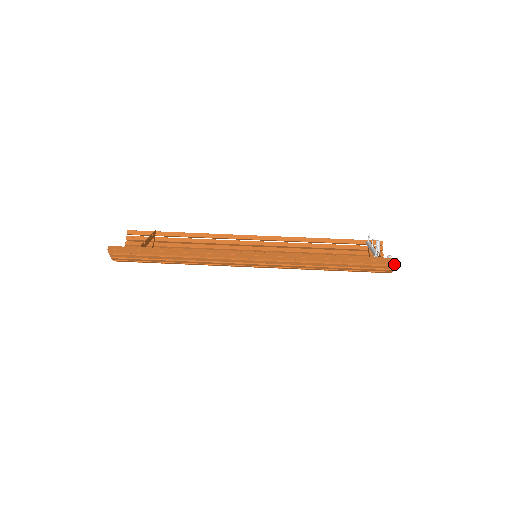
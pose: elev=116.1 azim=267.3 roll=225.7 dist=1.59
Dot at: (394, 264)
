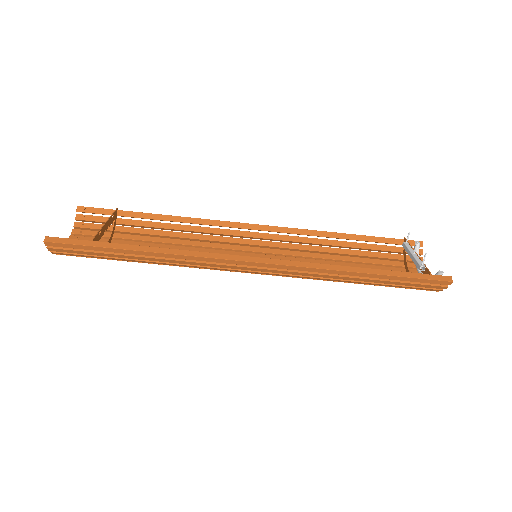
Dot at: (446, 284)
